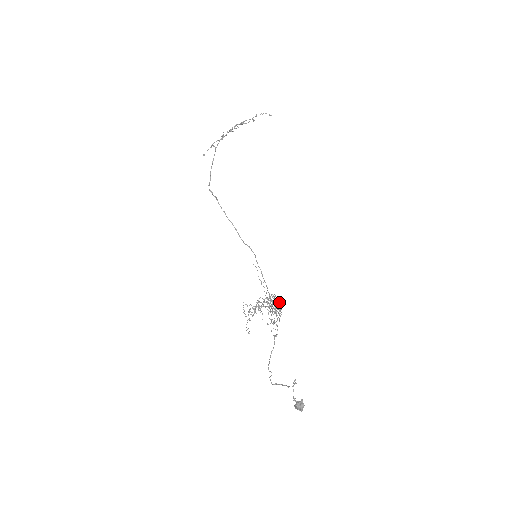
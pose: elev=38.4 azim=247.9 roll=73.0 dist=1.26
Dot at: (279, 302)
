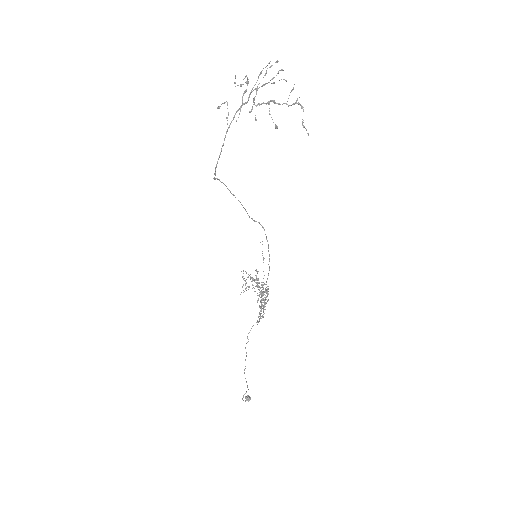
Dot at: (267, 301)
